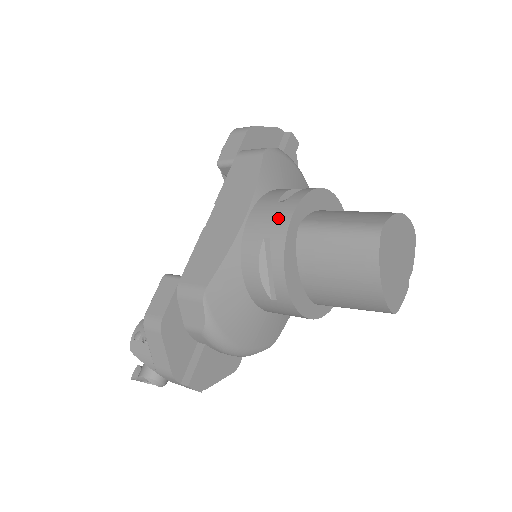
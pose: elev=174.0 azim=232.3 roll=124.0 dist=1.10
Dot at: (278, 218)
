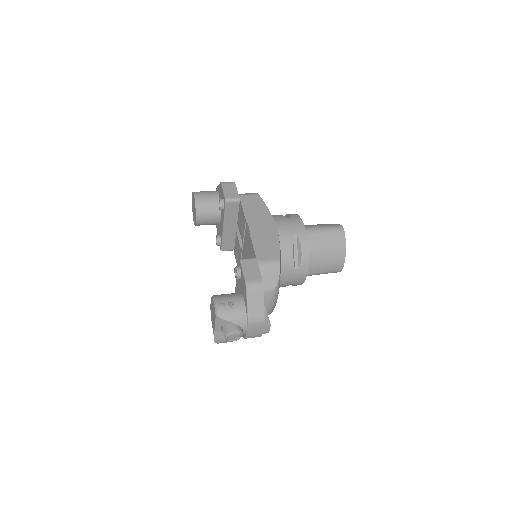
Dot at: (296, 224)
